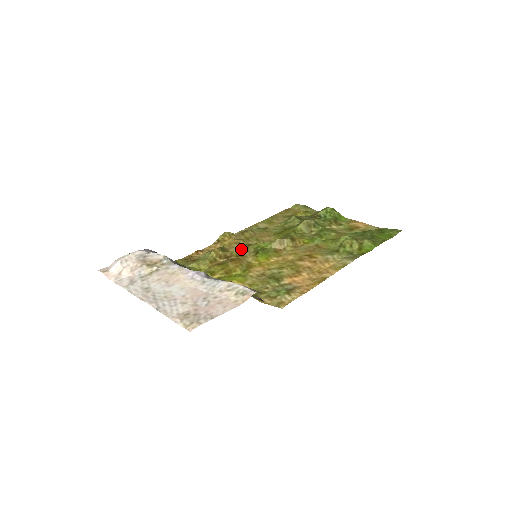
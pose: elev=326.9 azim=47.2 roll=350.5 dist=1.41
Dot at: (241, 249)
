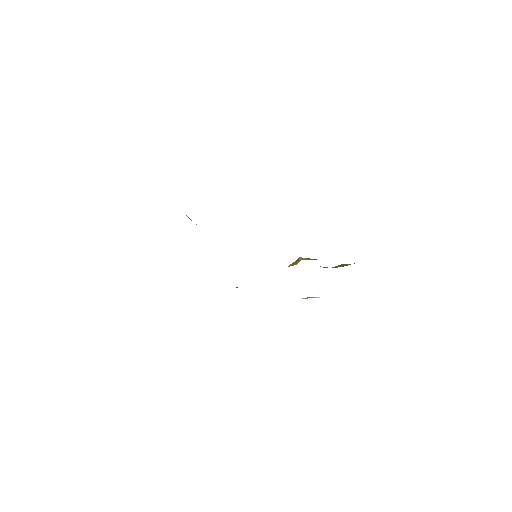
Dot at: occluded
